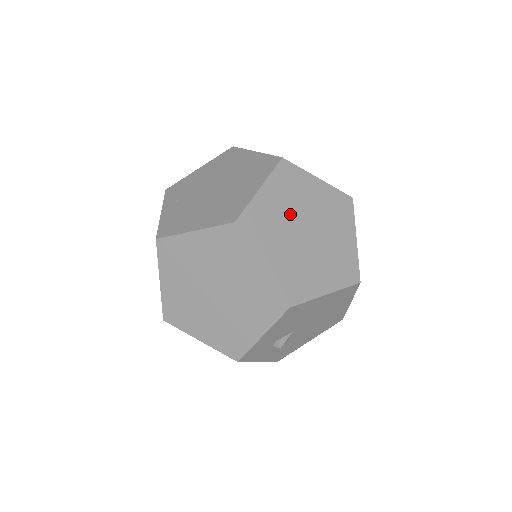
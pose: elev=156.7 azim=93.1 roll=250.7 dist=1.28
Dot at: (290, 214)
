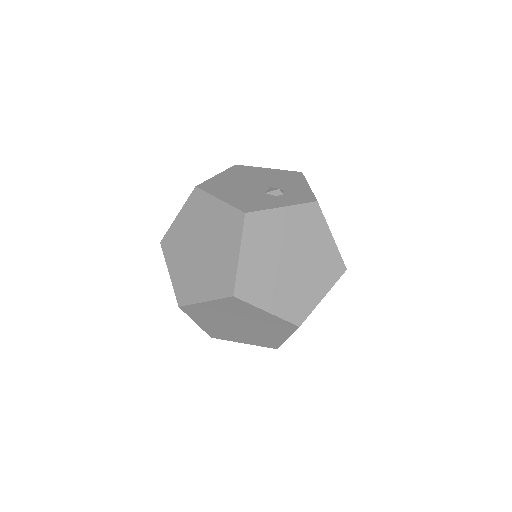
Dot at: (228, 316)
